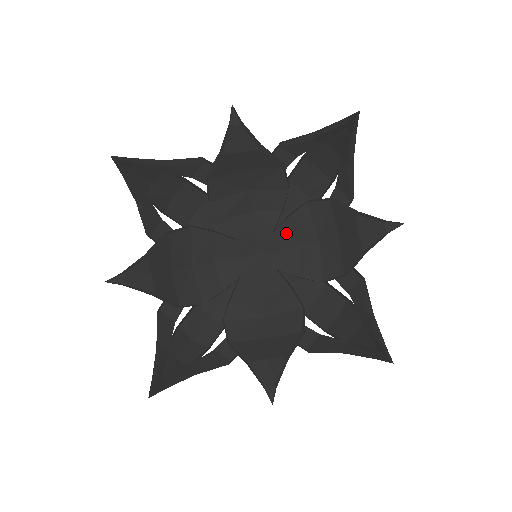
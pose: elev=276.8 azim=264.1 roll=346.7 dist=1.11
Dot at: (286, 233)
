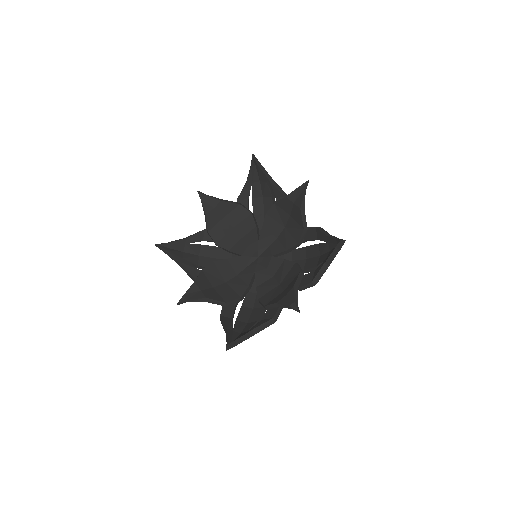
Dot at: (266, 236)
